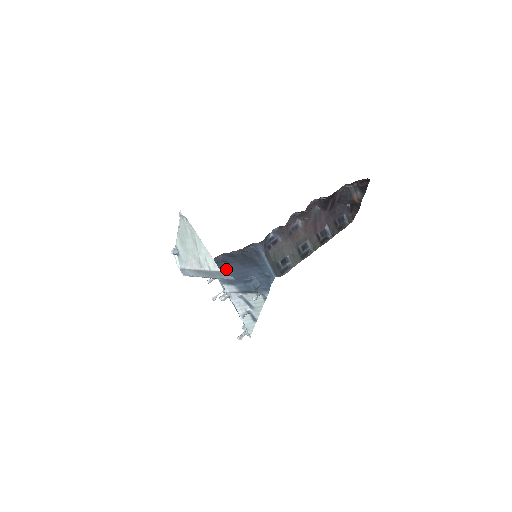
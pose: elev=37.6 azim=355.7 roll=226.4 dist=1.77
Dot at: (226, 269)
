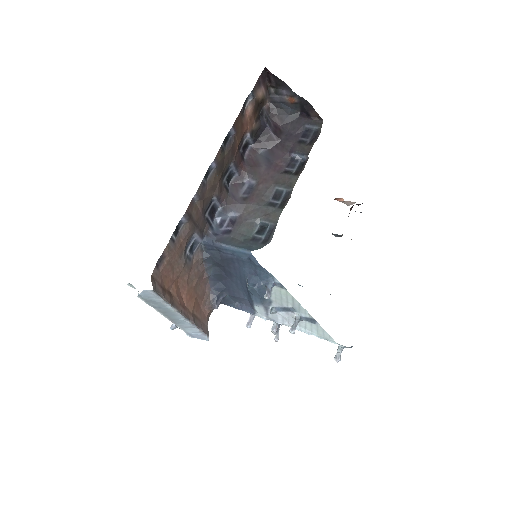
Dot at: (236, 297)
